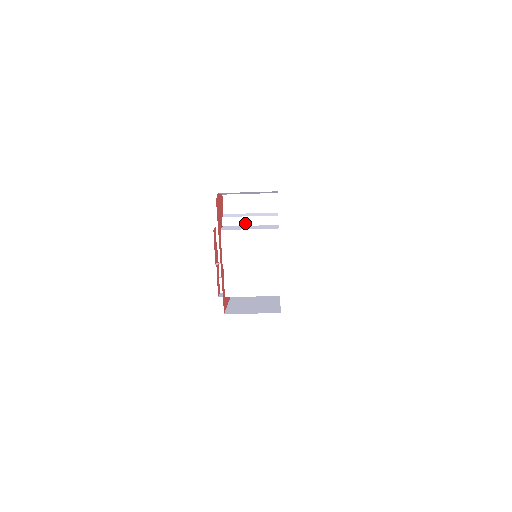
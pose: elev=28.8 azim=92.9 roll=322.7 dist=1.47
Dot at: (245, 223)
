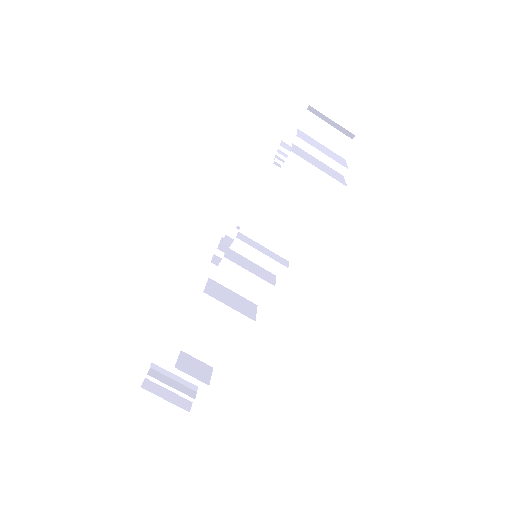
Dot at: occluded
